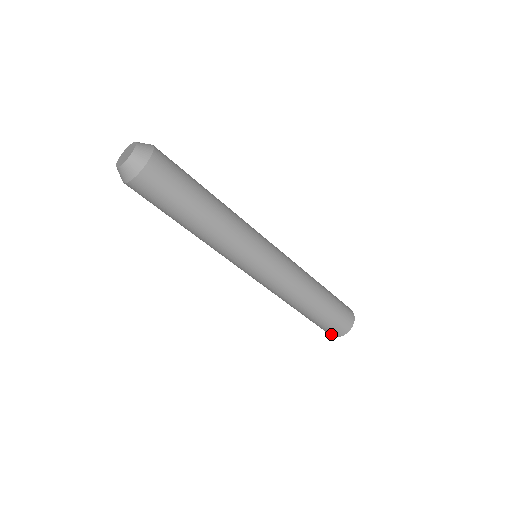
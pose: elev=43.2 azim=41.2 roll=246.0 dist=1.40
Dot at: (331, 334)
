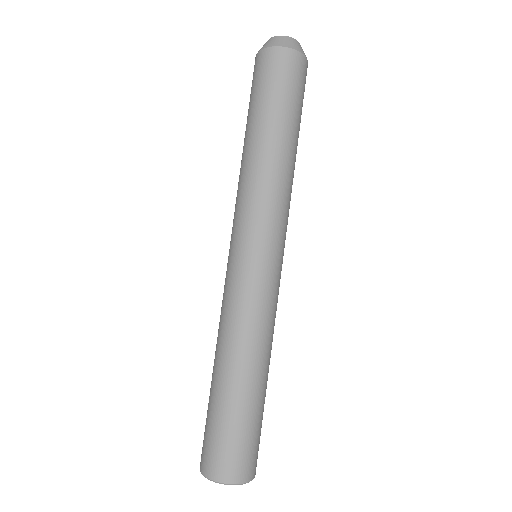
Dot at: (216, 468)
